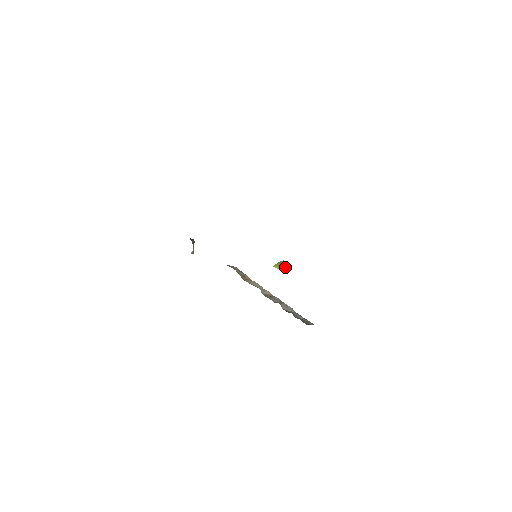
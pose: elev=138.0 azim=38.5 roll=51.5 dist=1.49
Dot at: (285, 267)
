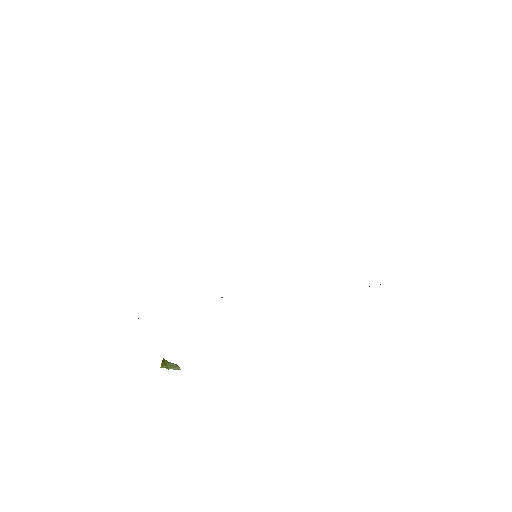
Dot at: (172, 363)
